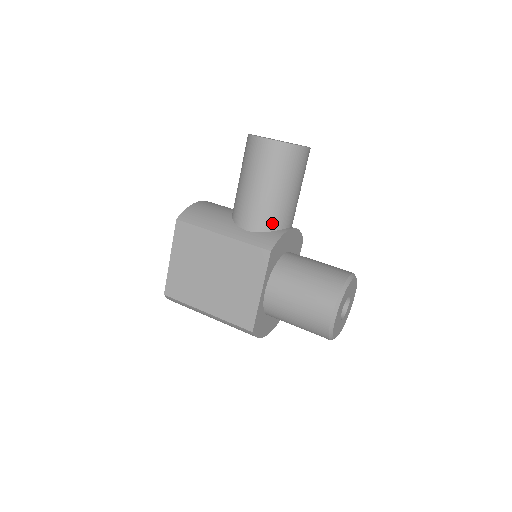
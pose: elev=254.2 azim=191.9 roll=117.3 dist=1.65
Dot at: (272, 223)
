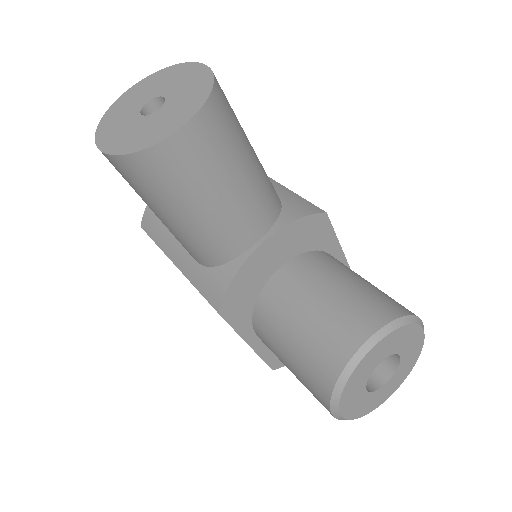
Dot at: (214, 256)
